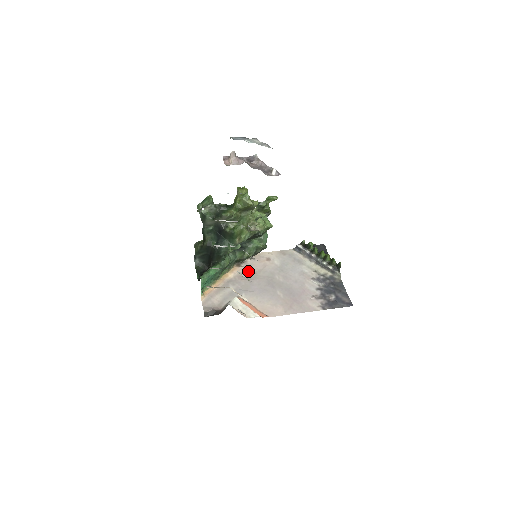
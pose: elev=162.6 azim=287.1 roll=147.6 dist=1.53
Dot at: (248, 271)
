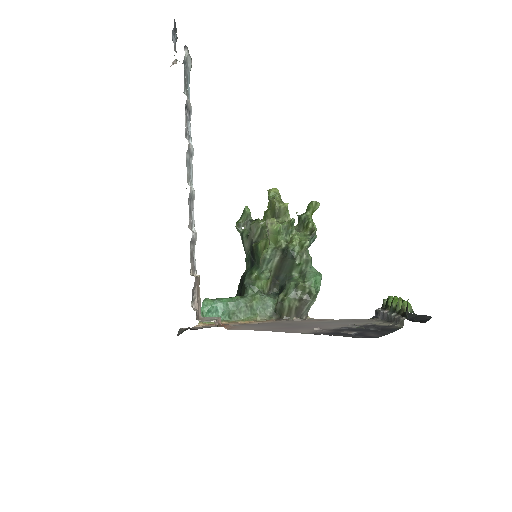
Dot at: (279, 322)
